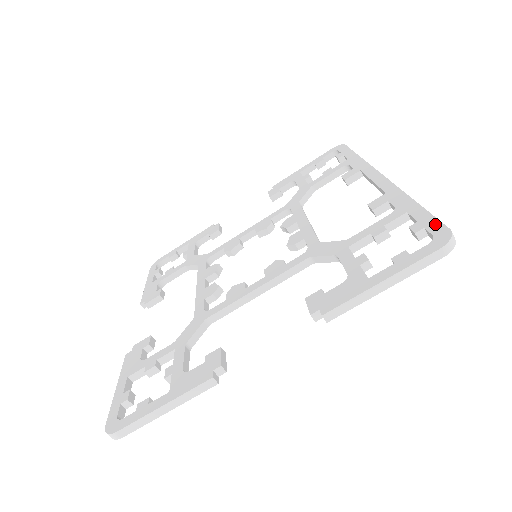
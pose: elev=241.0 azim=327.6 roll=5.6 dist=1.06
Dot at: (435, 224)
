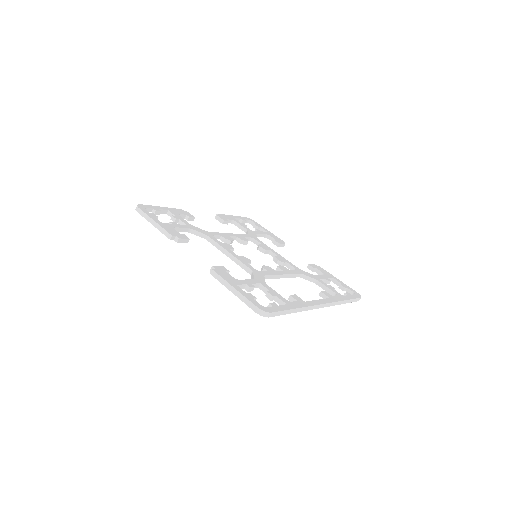
Dot at: (276, 309)
